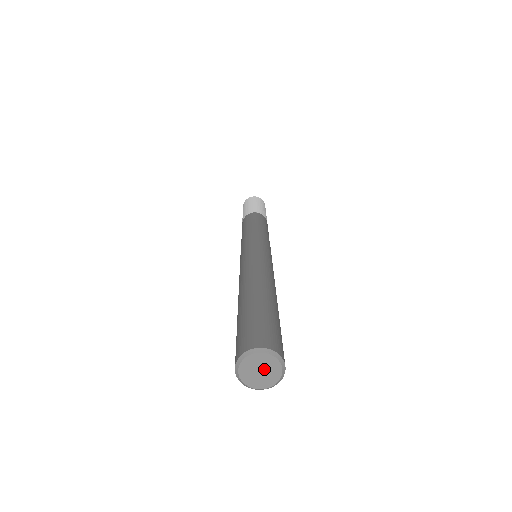
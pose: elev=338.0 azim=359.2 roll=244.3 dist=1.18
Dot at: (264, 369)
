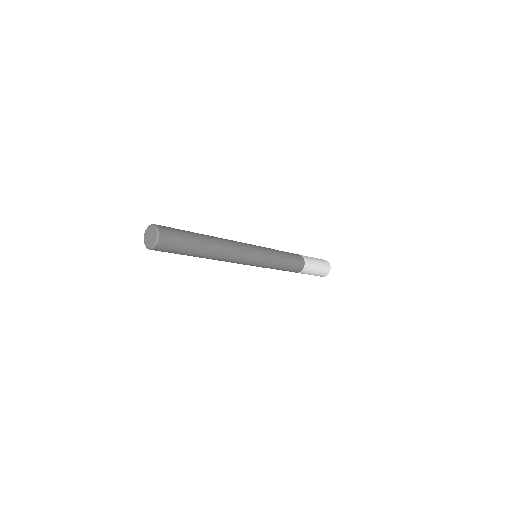
Dot at: (151, 235)
